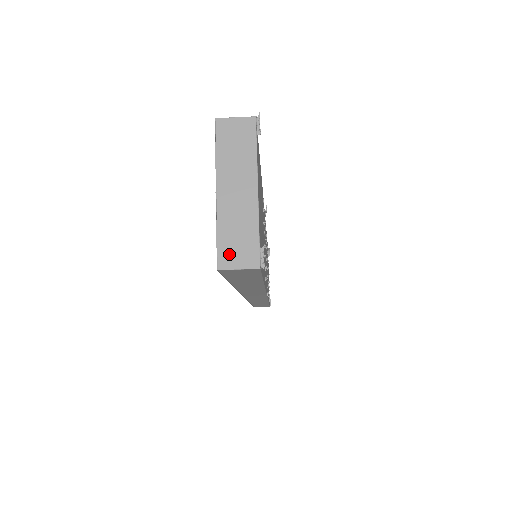
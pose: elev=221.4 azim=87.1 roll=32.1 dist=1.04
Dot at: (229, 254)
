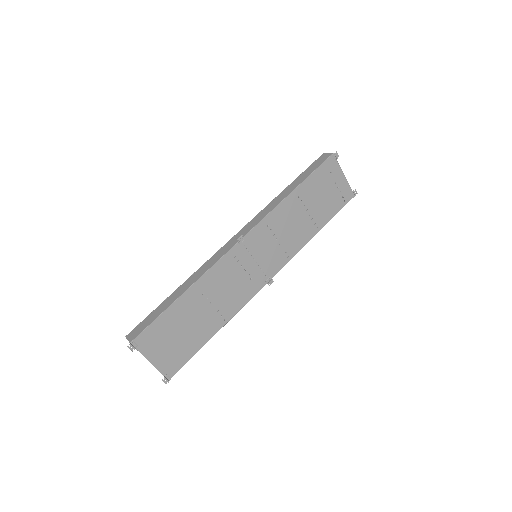
Dot at: occluded
